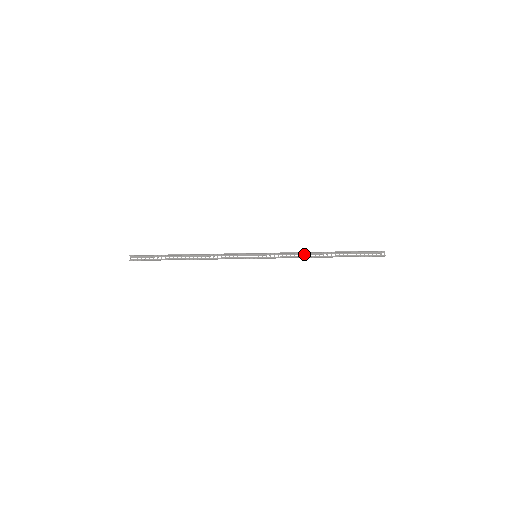
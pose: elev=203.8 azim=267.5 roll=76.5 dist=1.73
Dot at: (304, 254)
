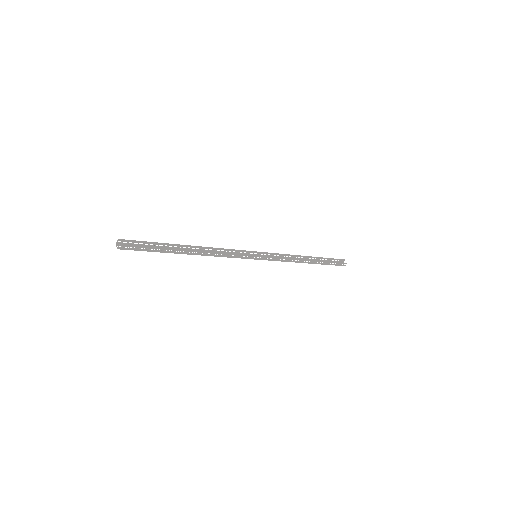
Dot at: occluded
